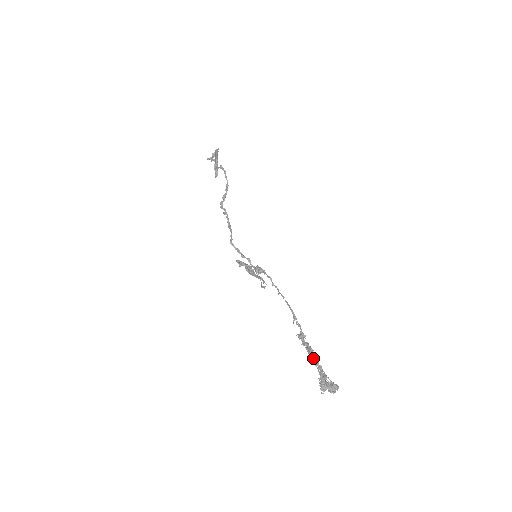
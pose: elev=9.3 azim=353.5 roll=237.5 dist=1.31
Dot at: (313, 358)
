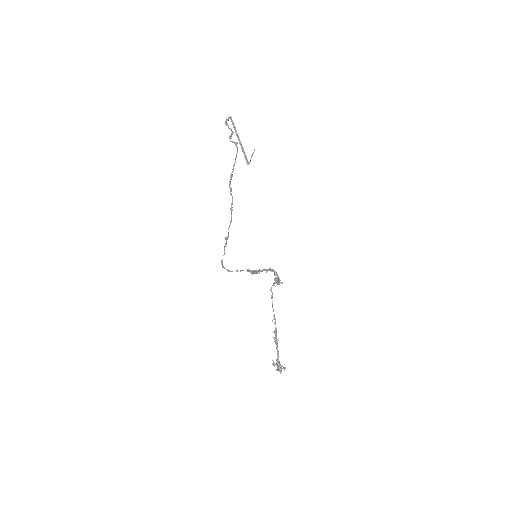
Dot at: occluded
